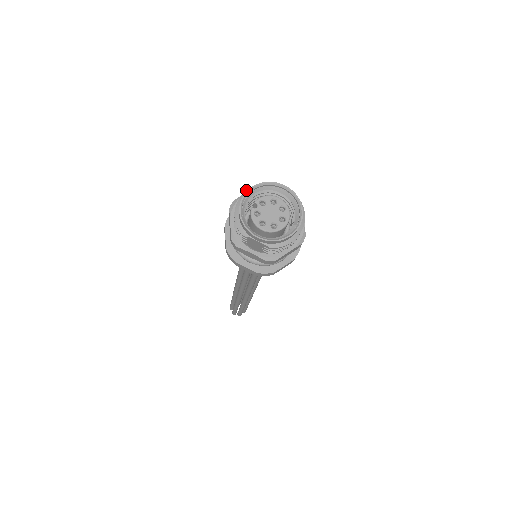
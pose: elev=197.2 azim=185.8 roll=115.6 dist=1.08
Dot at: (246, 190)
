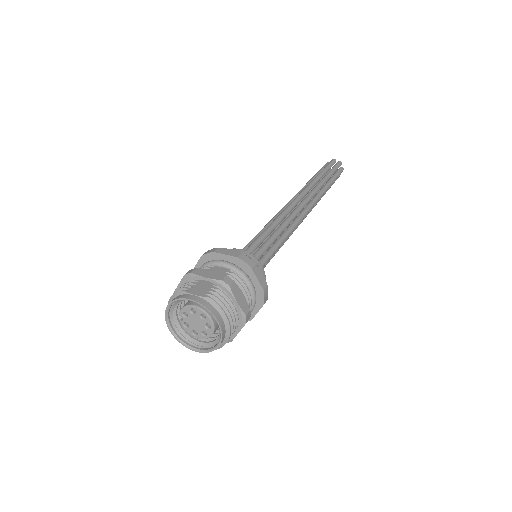
Dot at: (168, 303)
